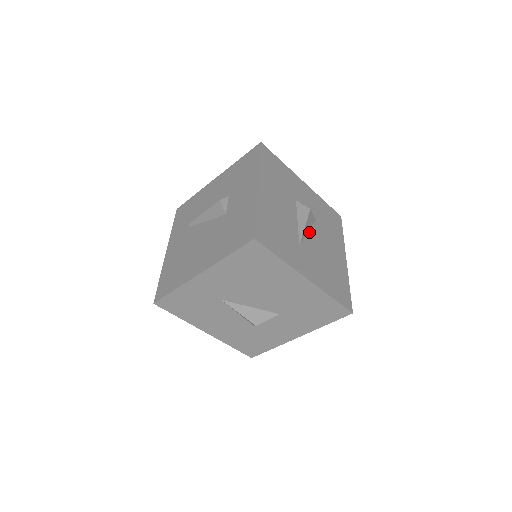
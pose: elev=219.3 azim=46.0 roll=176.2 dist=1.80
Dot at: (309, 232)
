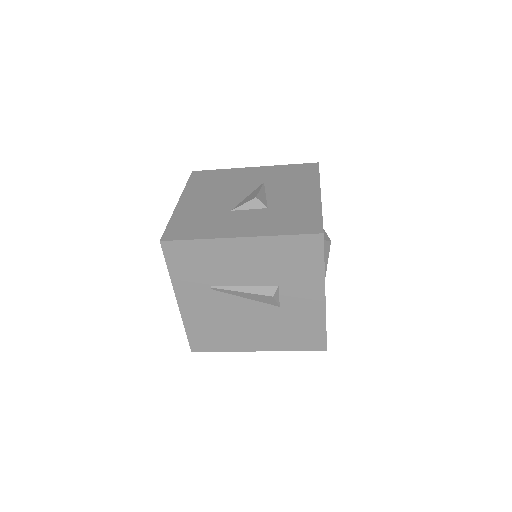
Dot at: occluded
